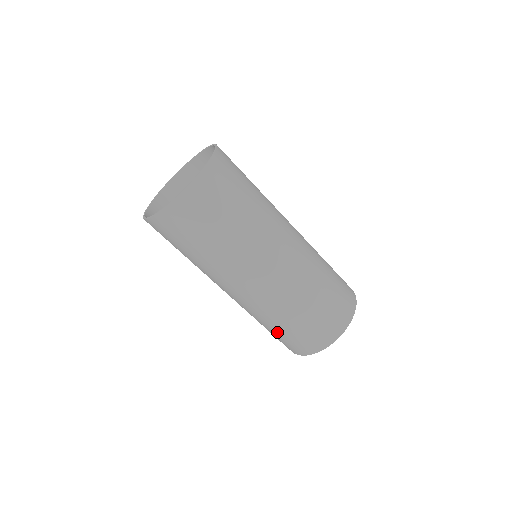
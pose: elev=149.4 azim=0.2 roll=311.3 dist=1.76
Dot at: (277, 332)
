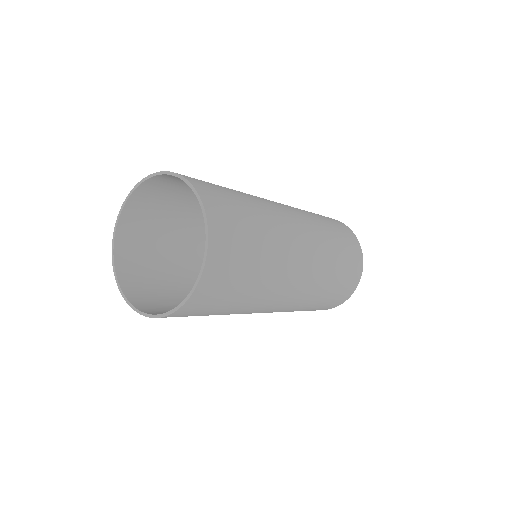
Dot at: (338, 283)
